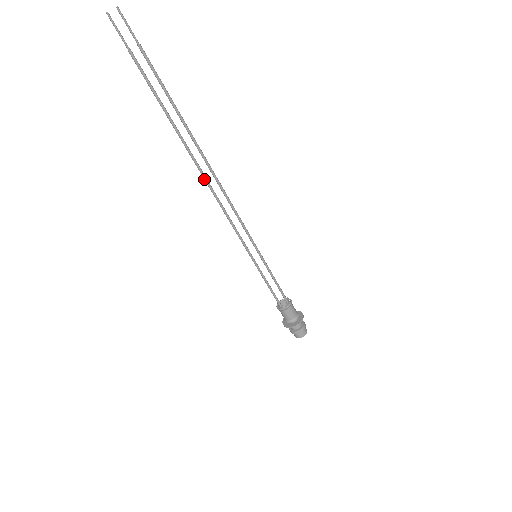
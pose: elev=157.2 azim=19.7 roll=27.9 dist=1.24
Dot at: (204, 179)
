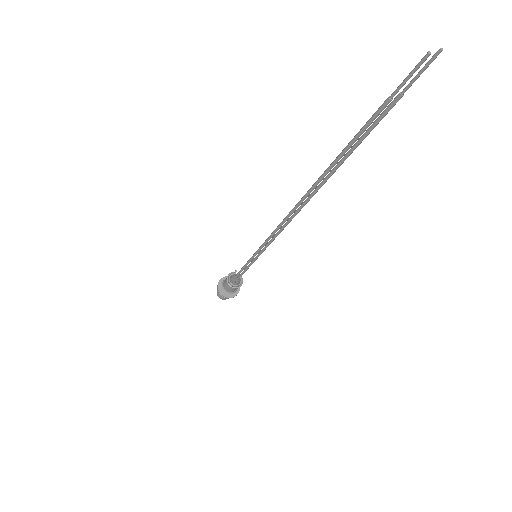
Dot at: (293, 210)
